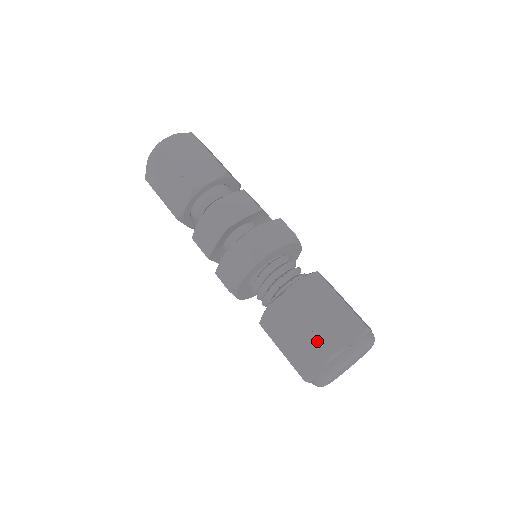
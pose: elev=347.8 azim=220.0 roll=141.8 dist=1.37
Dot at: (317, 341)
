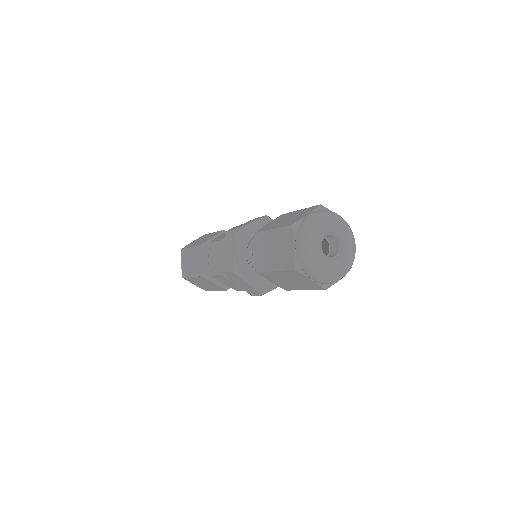
Dot at: (282, 230)
